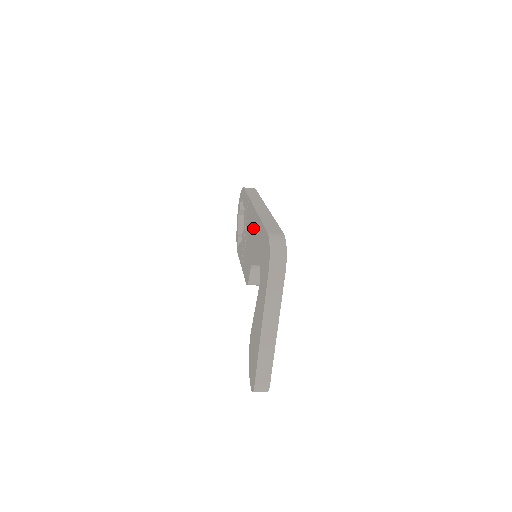
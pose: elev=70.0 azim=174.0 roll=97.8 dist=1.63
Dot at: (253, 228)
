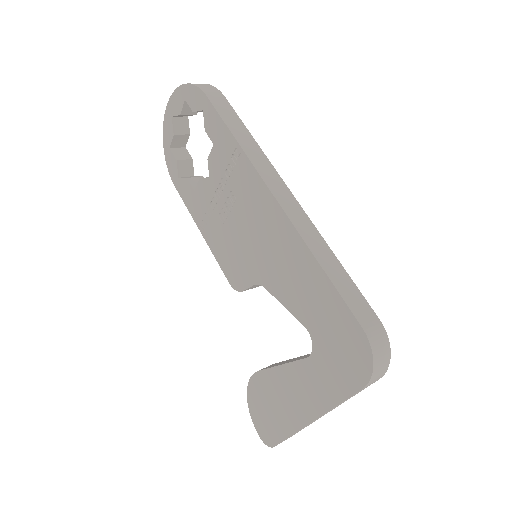
Dot at: (273, 236)
